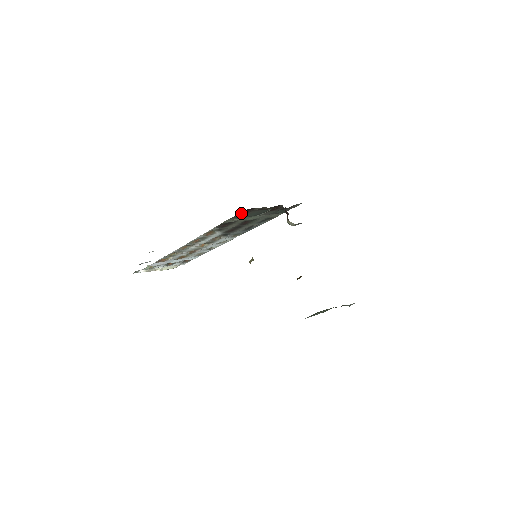
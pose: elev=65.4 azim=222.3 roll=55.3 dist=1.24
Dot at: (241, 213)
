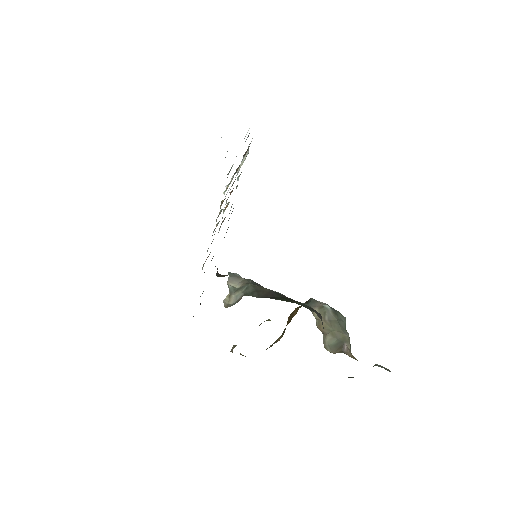
Dot at: occluded
